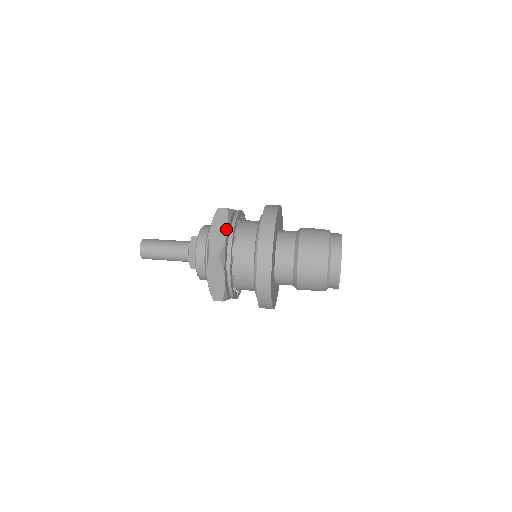
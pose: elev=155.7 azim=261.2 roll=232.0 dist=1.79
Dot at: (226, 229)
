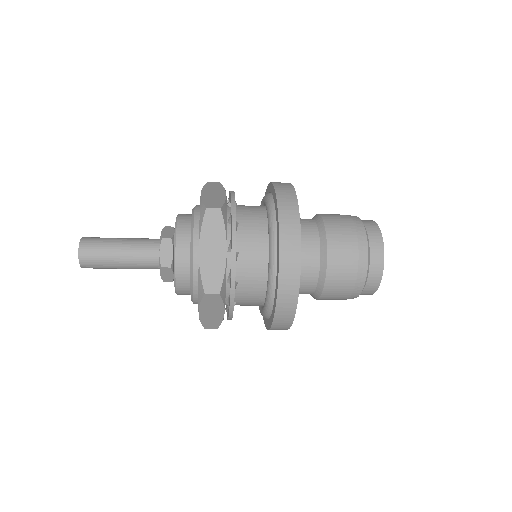
Dot at: (224, 193)
